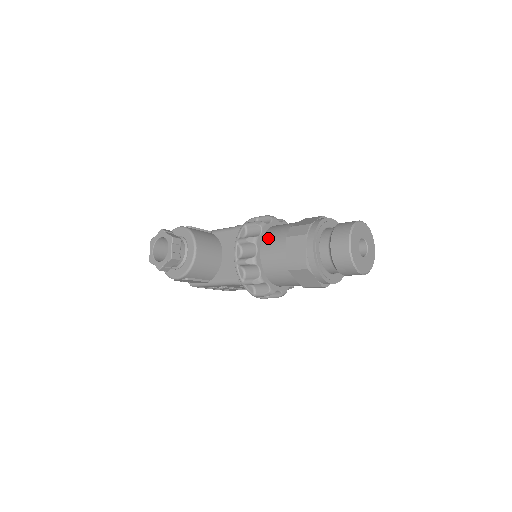
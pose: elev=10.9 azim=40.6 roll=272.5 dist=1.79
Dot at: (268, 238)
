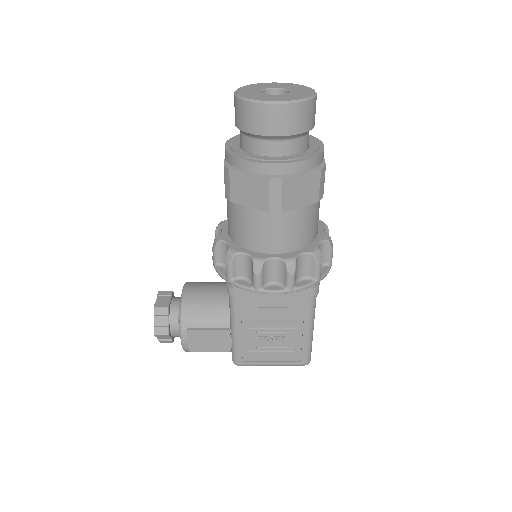
Dot at: occluded
